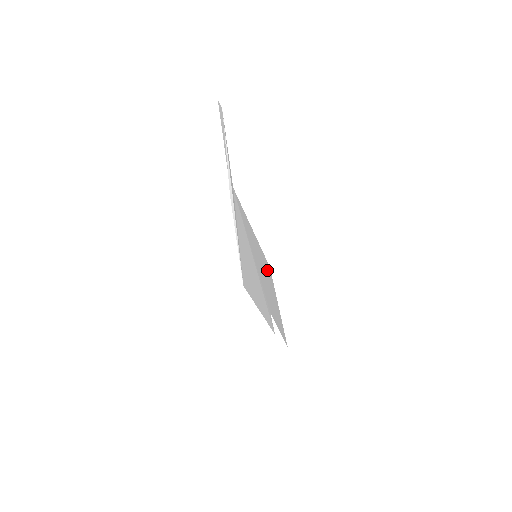
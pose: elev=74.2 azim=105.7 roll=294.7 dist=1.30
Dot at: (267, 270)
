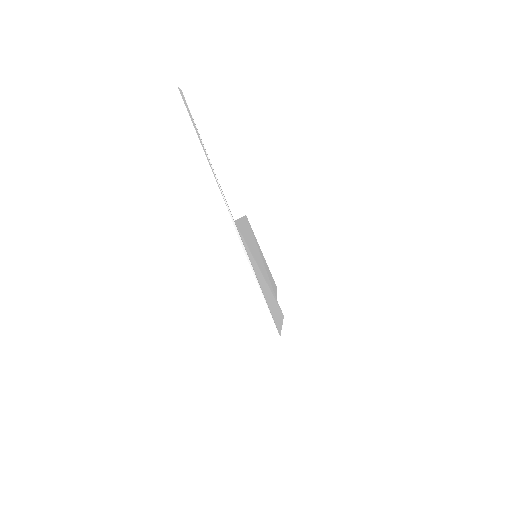
Dot at: (252, 234)
